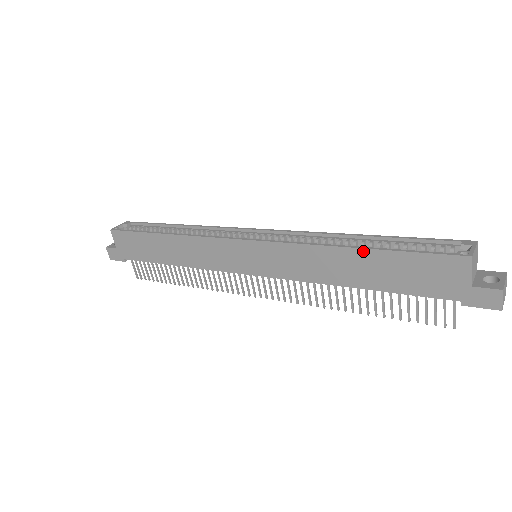
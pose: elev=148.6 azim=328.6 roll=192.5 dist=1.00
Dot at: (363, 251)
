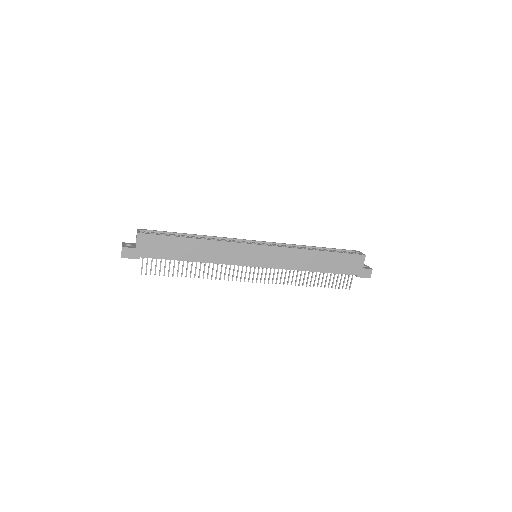
Dot at: (324, 252)
